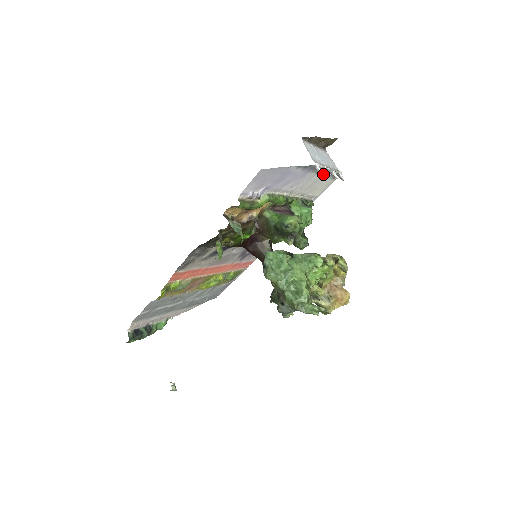
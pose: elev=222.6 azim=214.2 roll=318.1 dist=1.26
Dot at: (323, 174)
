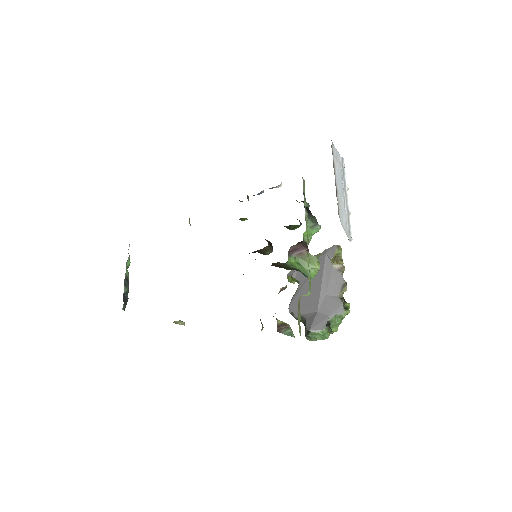
Dot at: occluded
